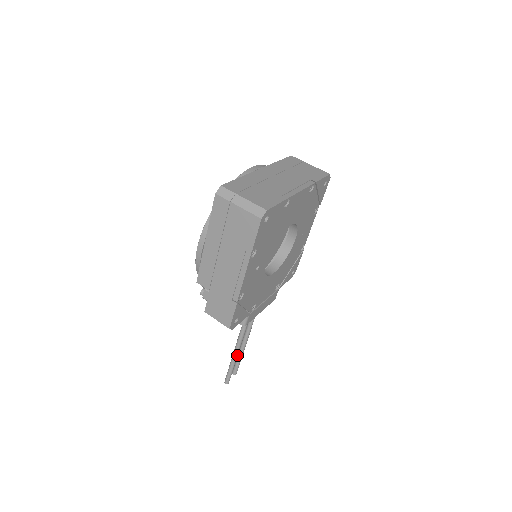
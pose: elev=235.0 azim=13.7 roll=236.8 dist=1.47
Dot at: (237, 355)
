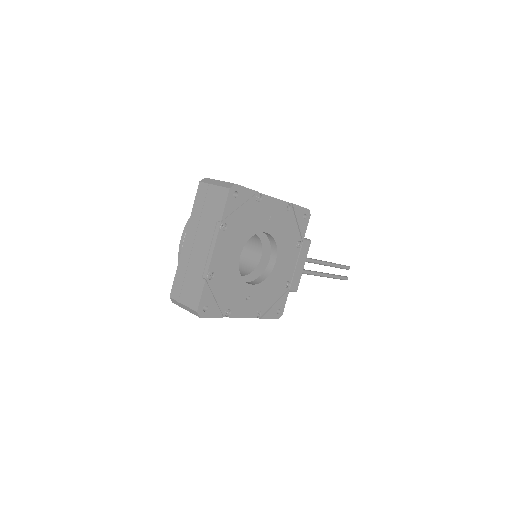
Dot at: (328, 276)
